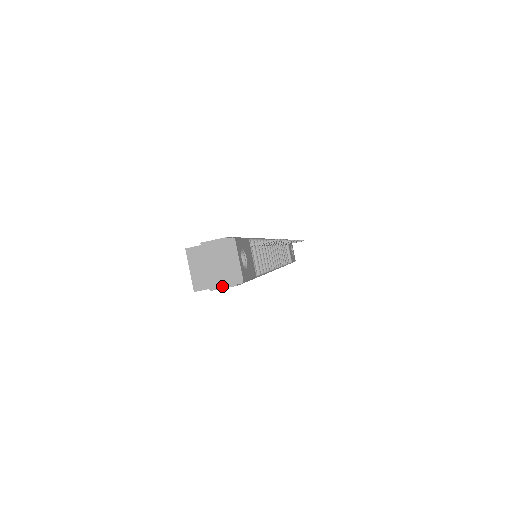
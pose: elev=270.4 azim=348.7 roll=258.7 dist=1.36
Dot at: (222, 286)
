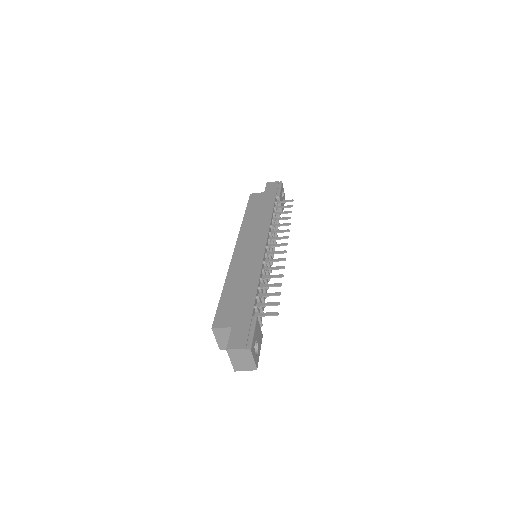
Dot at: (243, 370)
